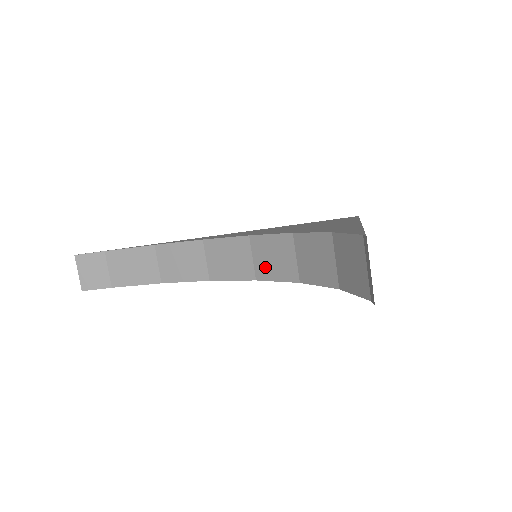
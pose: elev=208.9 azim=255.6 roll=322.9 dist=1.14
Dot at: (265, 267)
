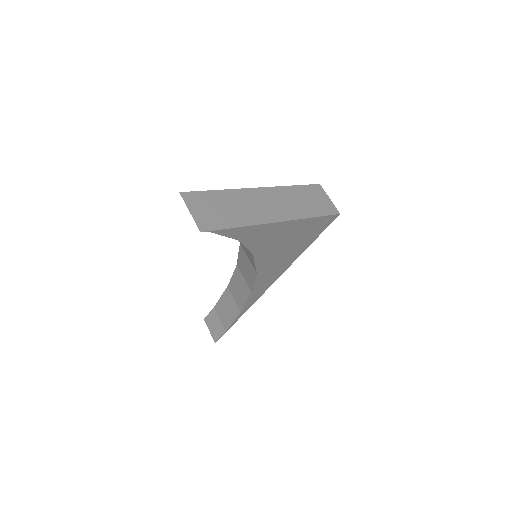
Dot at: (250, 259)
